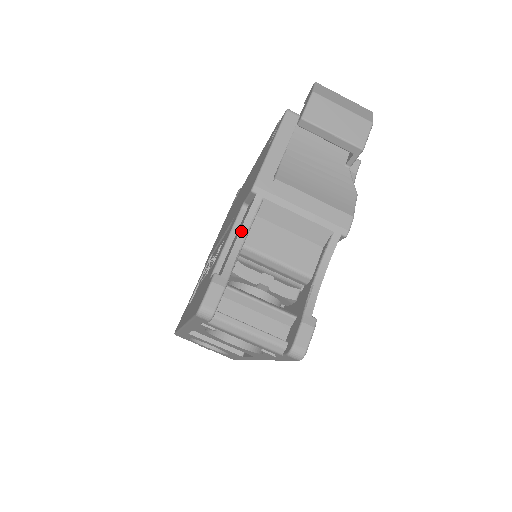
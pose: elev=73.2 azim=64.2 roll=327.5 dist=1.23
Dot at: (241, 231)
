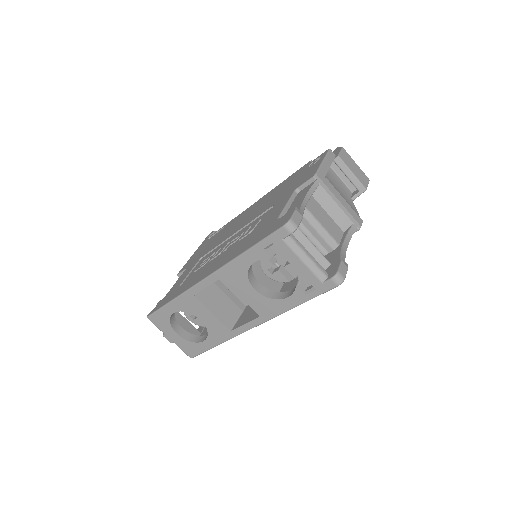
Dot at: (307, 195)
